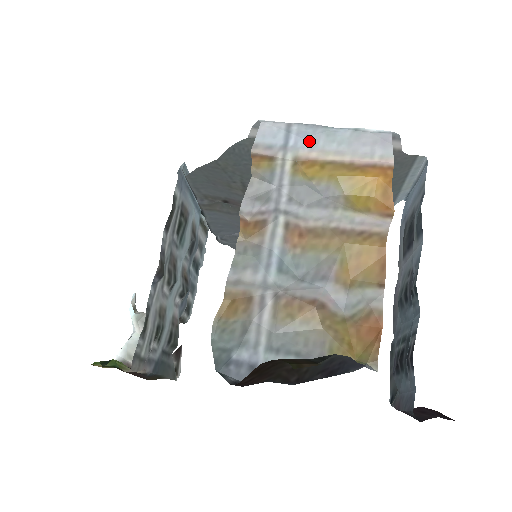
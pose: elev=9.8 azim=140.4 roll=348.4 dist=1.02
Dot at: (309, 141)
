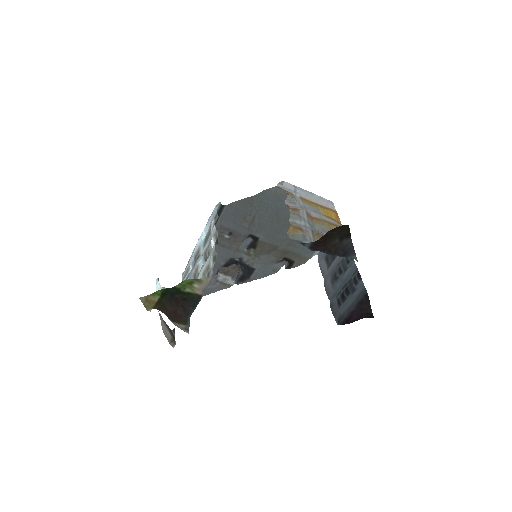
Dot at: (304, 193)
